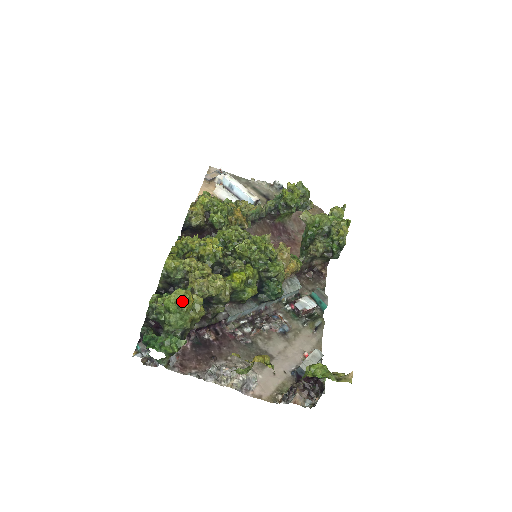
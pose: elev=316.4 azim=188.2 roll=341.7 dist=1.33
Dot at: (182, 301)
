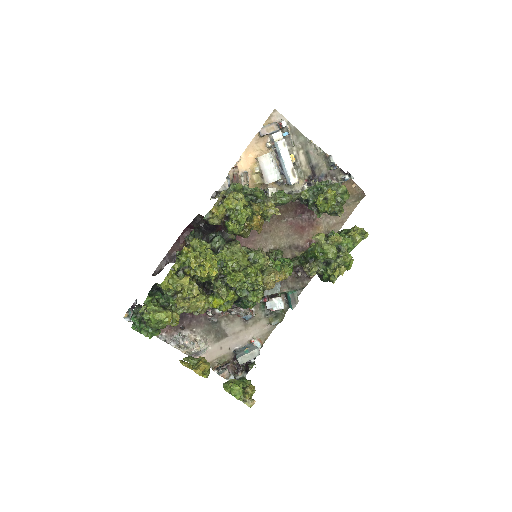
Dot at: (162, 321)
